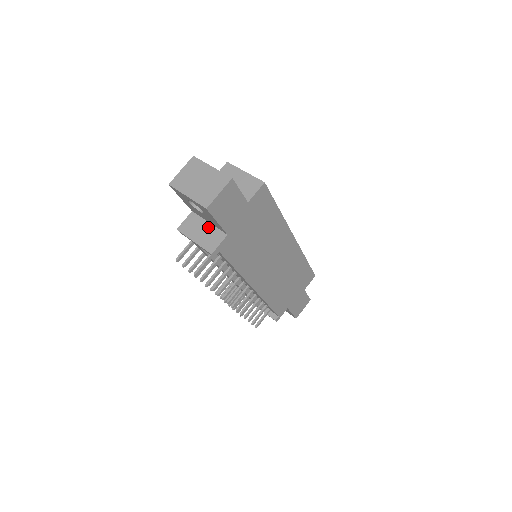
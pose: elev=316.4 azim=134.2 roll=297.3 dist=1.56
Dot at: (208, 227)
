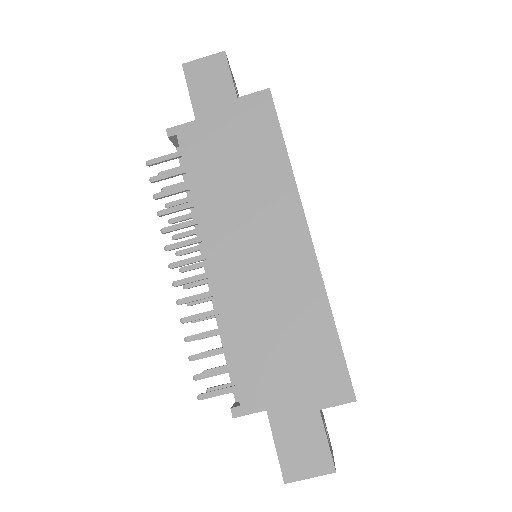
Dot at: occluded
